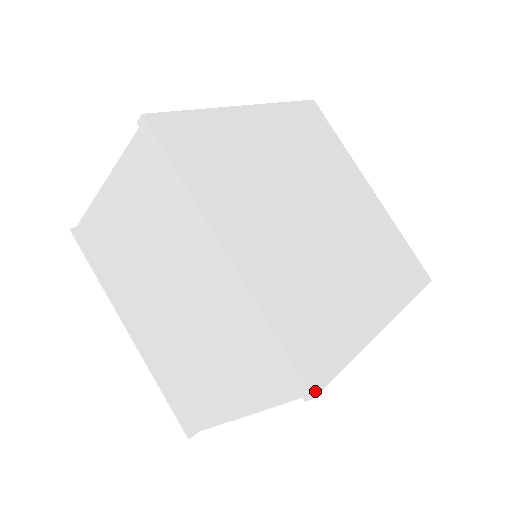
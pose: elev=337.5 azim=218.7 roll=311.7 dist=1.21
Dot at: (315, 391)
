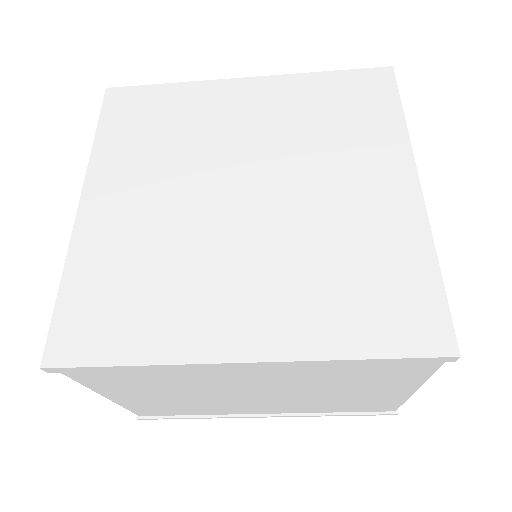
Dot at: (49, 363)
